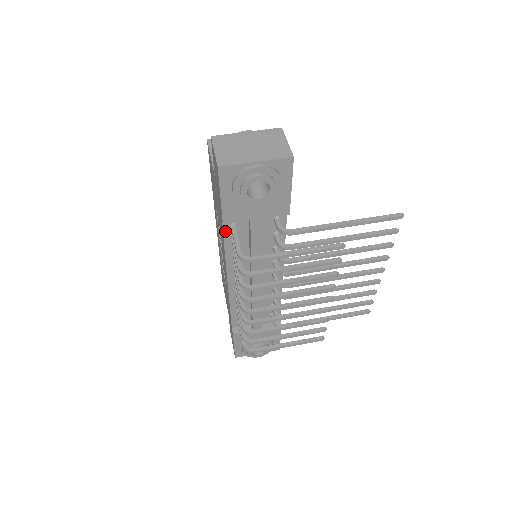
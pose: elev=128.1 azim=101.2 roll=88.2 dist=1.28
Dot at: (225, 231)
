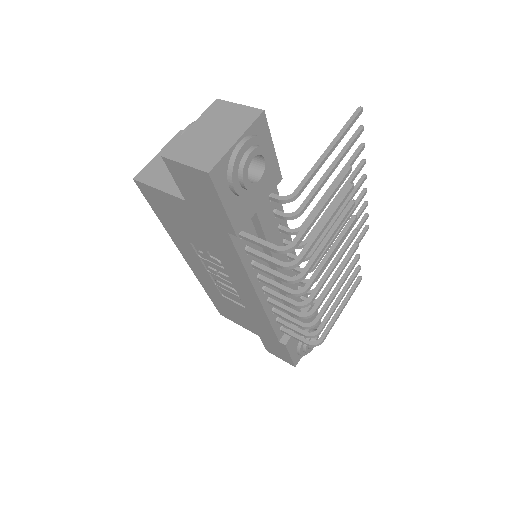
Dot at: (236, 245)
